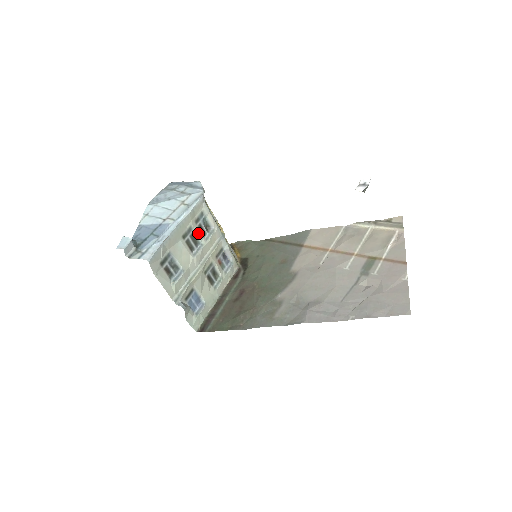
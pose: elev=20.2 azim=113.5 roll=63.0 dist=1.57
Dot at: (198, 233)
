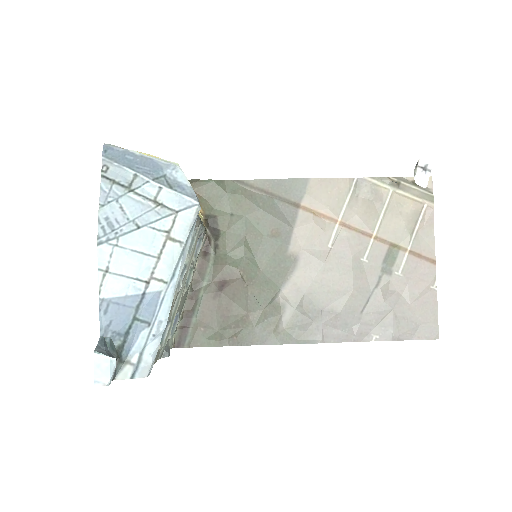
Dot at: occluded
